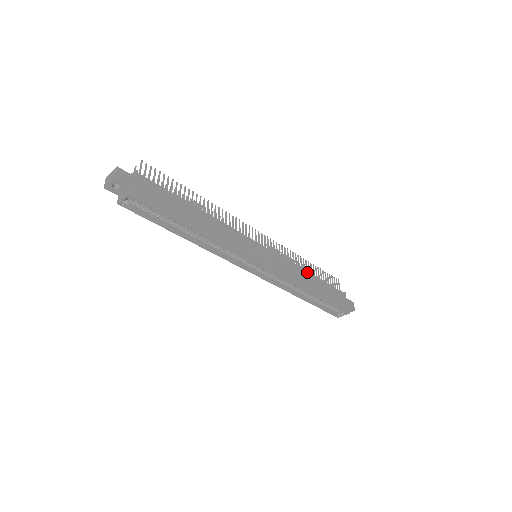
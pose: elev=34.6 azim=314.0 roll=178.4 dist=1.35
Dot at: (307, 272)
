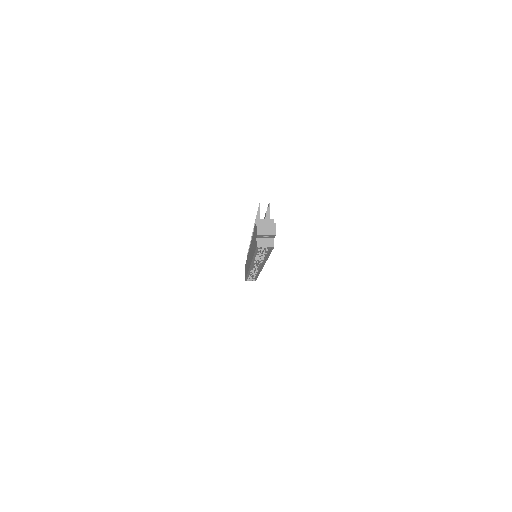
Dot at: occluded
